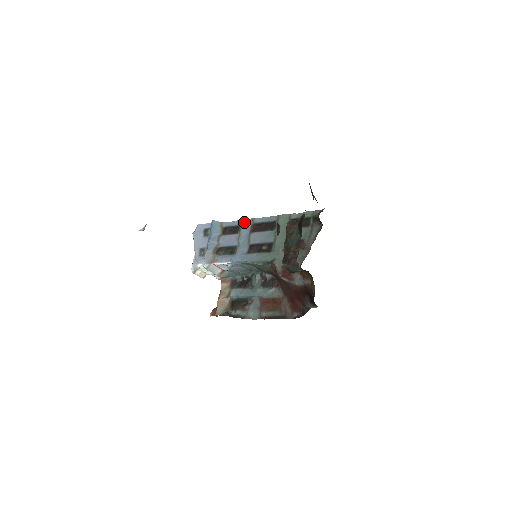
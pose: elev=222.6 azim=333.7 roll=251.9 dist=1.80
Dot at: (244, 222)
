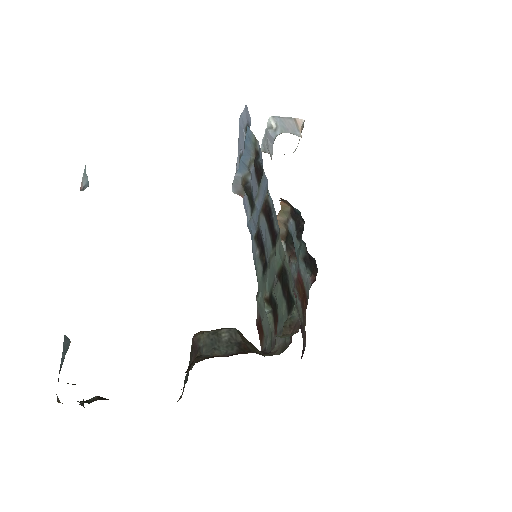
Dot at: (263, 179)
